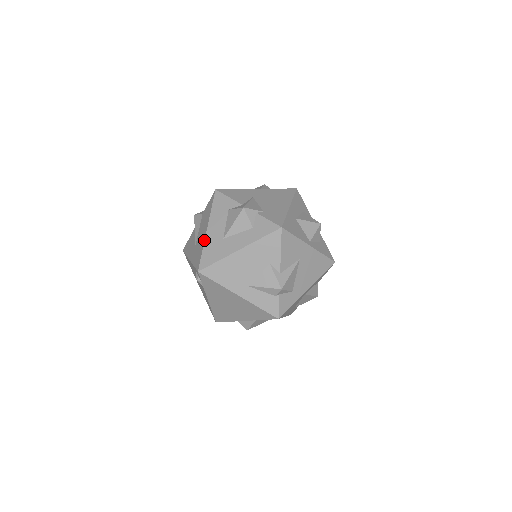
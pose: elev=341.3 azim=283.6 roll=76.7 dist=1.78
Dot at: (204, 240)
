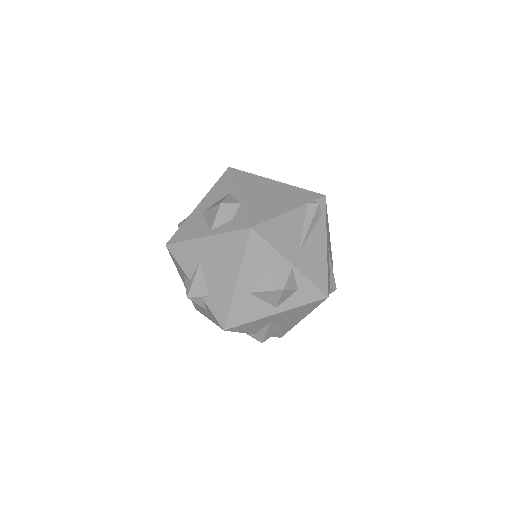
Dot at: (185, 287)
